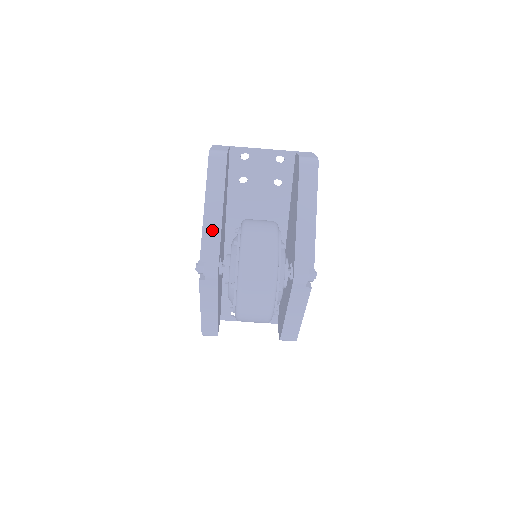
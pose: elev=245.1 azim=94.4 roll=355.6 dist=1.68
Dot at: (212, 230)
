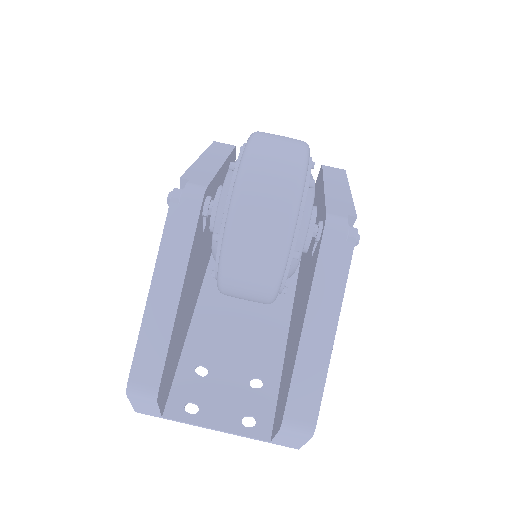
Dot at: (206, 168)
